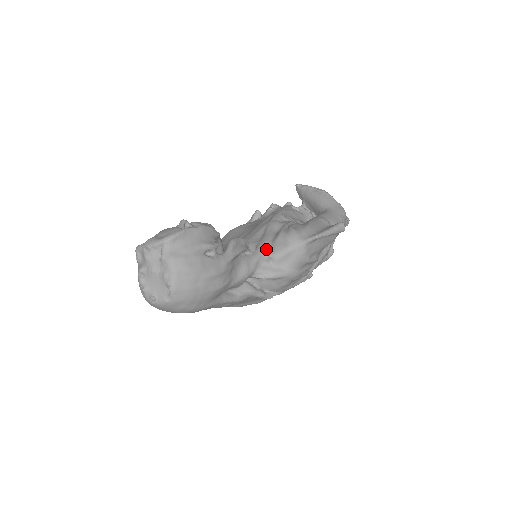
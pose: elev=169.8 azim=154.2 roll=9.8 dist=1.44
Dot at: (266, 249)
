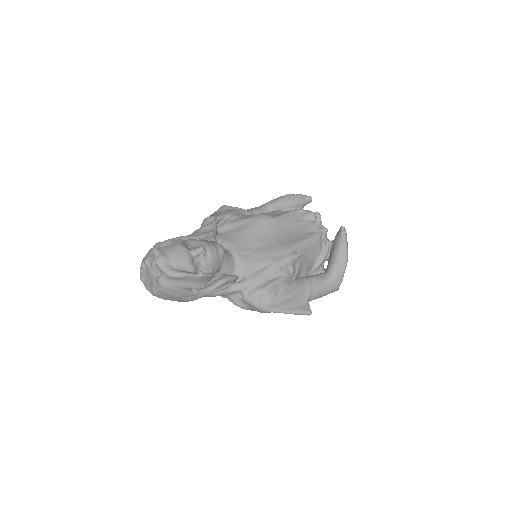
Dot at: (246, 289)
